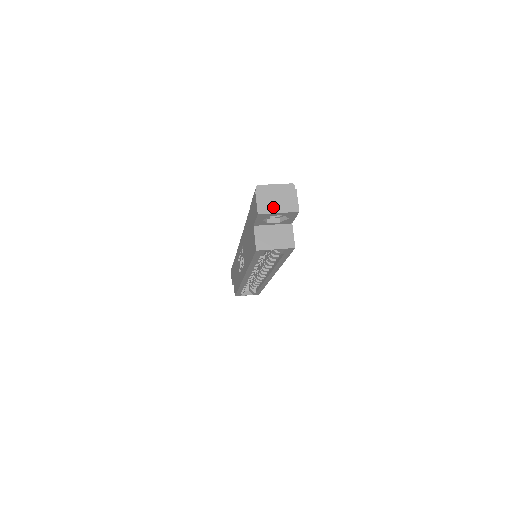
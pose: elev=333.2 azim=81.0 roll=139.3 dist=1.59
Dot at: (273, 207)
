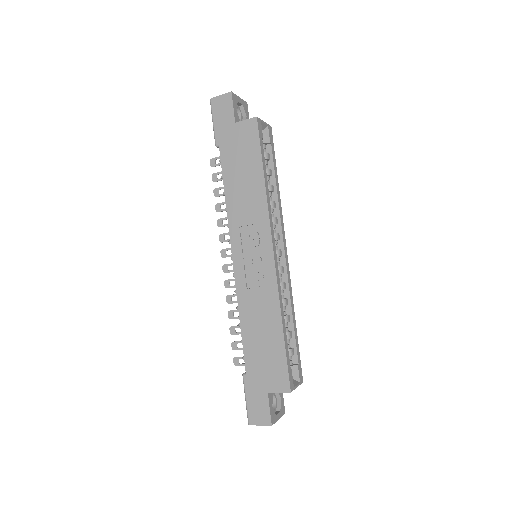
Dot at: occluded
